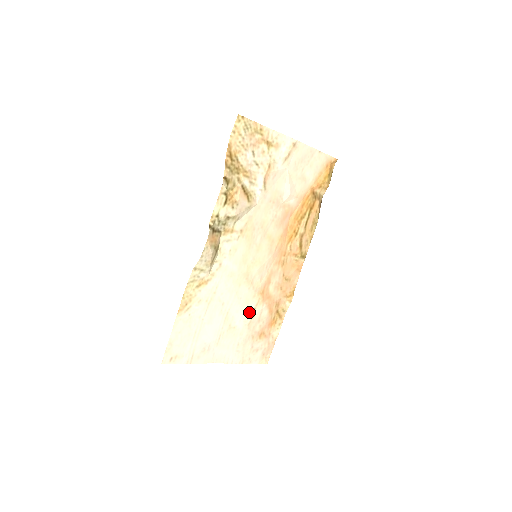
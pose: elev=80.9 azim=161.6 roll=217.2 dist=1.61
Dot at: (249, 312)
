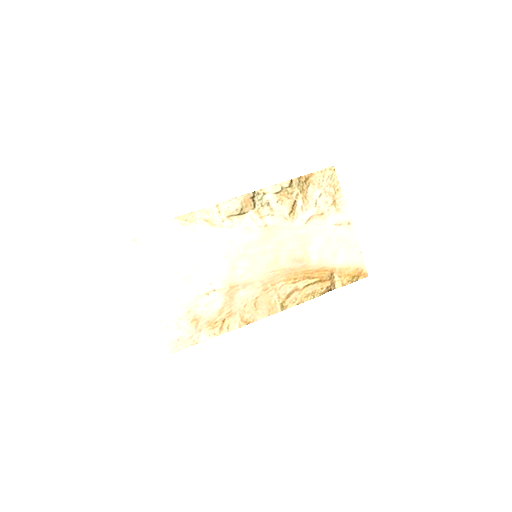
Dot at: (209, 287)
